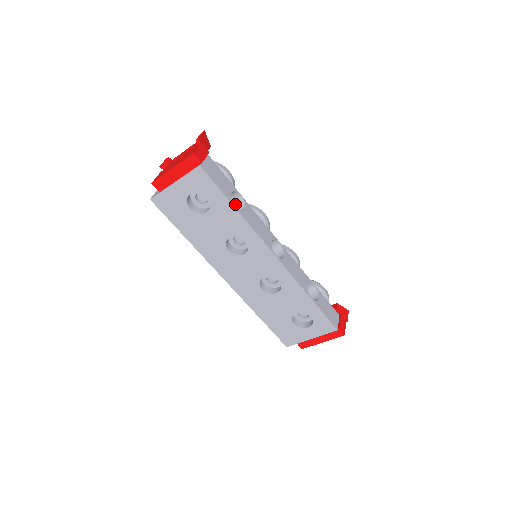
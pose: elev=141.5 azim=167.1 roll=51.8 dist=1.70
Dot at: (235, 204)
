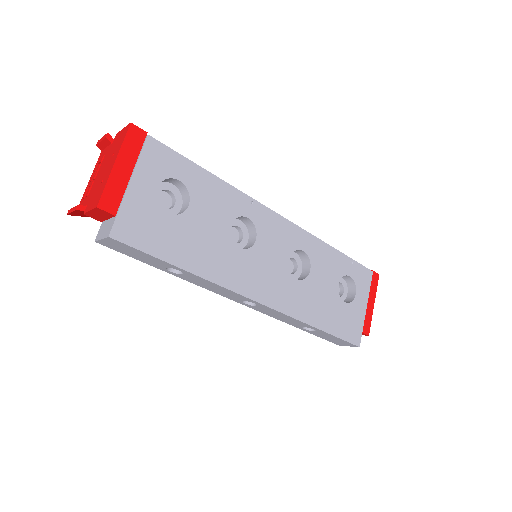
Dot at: occluded
